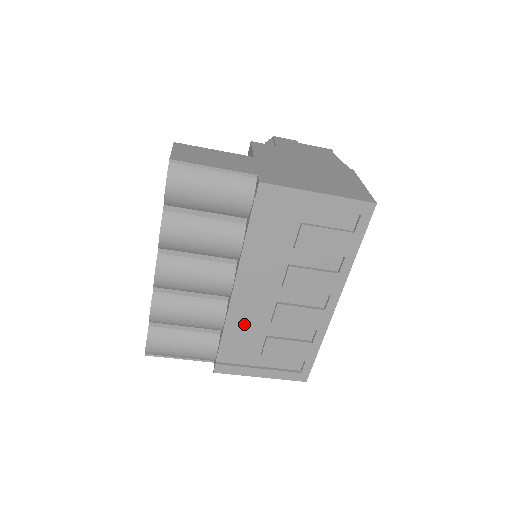
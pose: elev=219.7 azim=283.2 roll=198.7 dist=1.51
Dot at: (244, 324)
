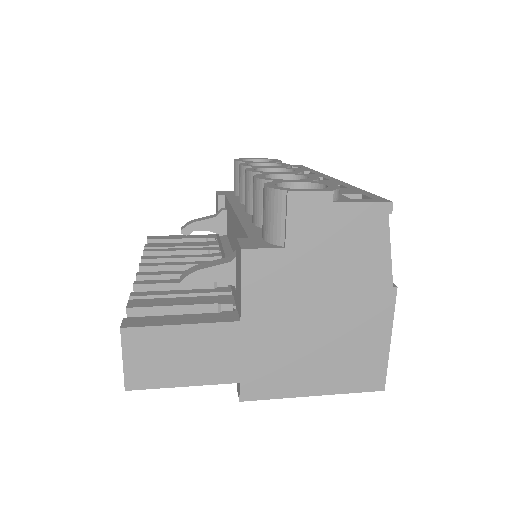
Dot at: occluded
